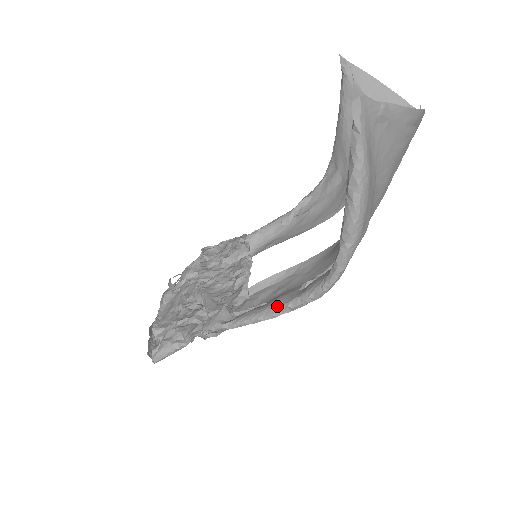
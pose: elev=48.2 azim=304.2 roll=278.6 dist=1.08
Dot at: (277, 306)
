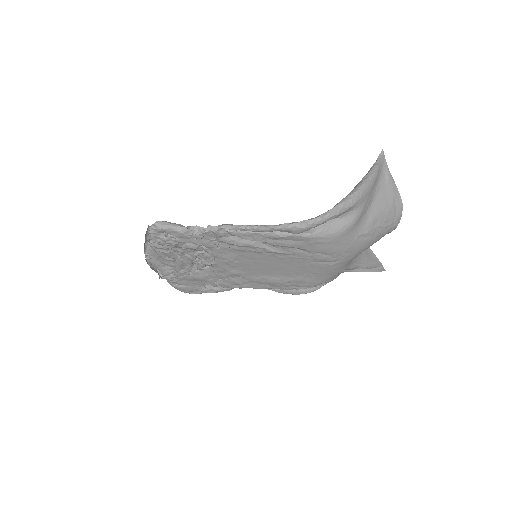
Dot at: (278, 225)
